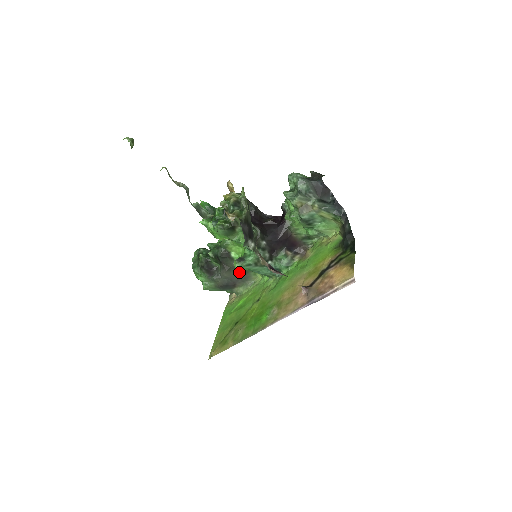
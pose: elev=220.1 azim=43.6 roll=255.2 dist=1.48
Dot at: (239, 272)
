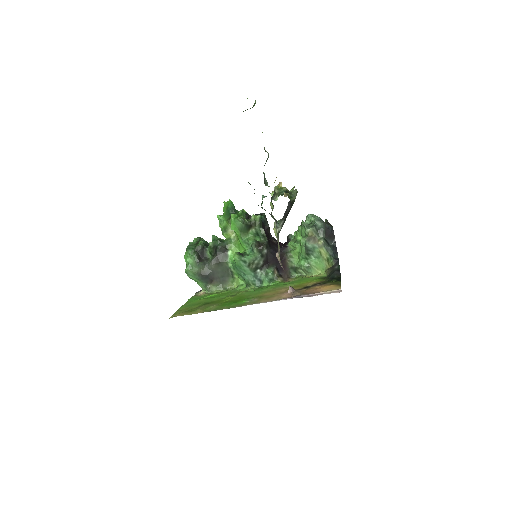
Dot at: (223, 271)
